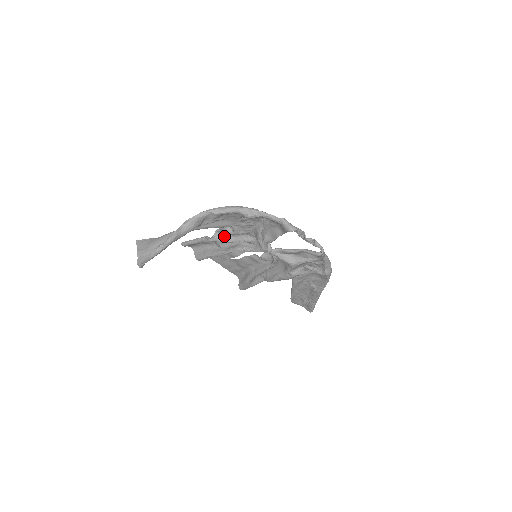
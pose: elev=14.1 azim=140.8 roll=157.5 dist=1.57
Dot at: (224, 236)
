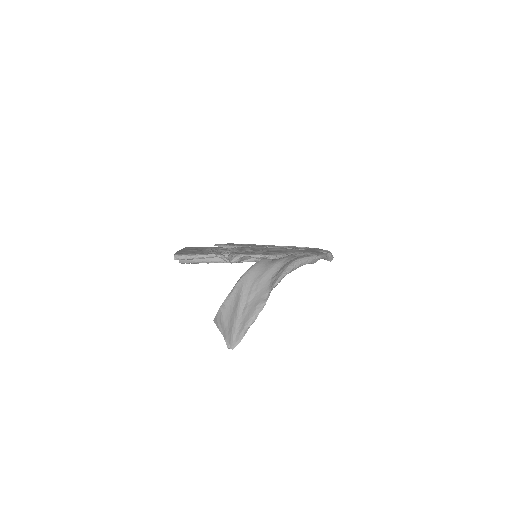
Dot at: (246, 256)
